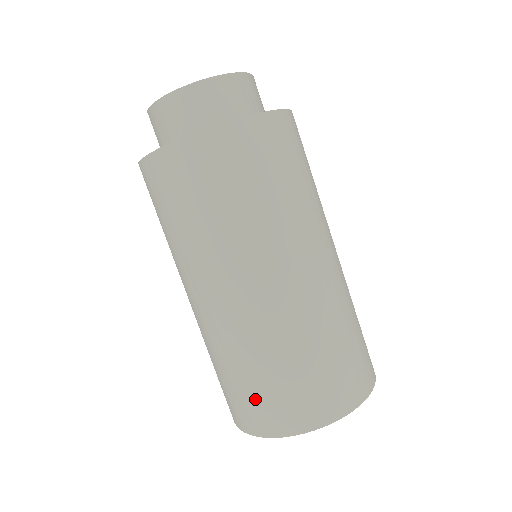
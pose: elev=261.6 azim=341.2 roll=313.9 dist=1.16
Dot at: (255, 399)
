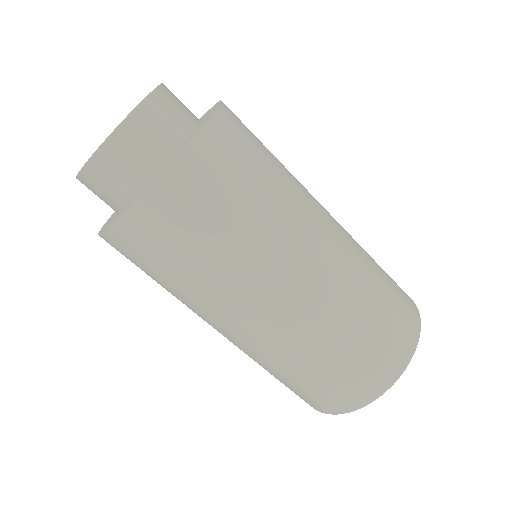
Dot at: (375, 350)
